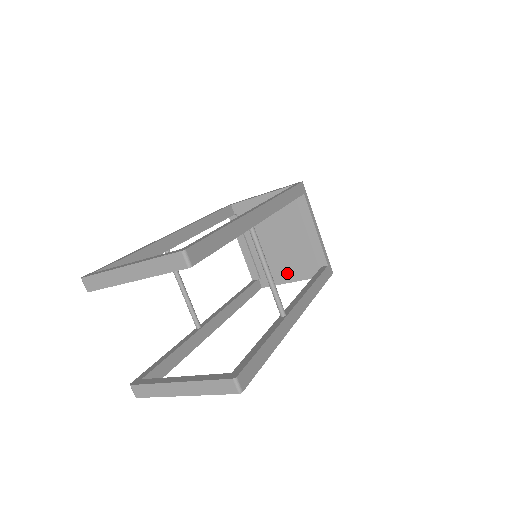
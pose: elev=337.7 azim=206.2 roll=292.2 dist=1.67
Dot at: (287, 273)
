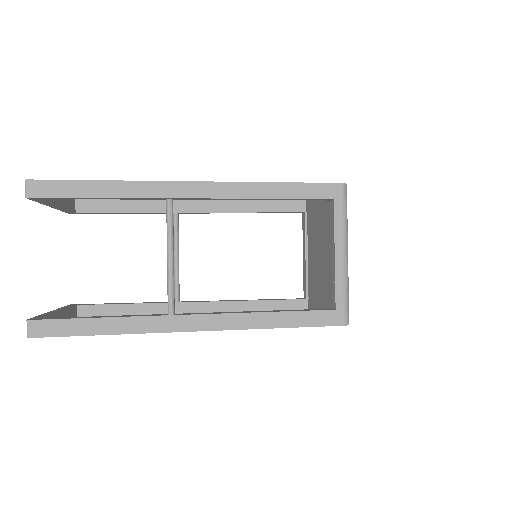
Dot at: (319, 303)
